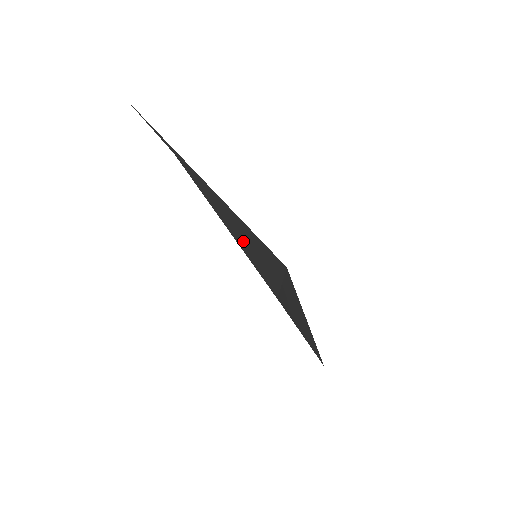
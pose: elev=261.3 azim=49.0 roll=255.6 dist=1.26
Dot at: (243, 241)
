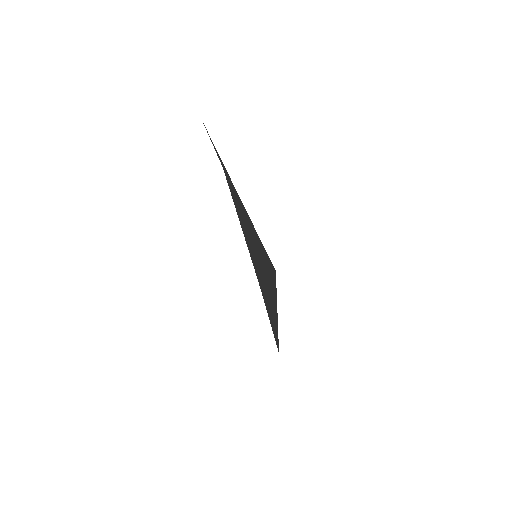
Dot at: (250, 240)
